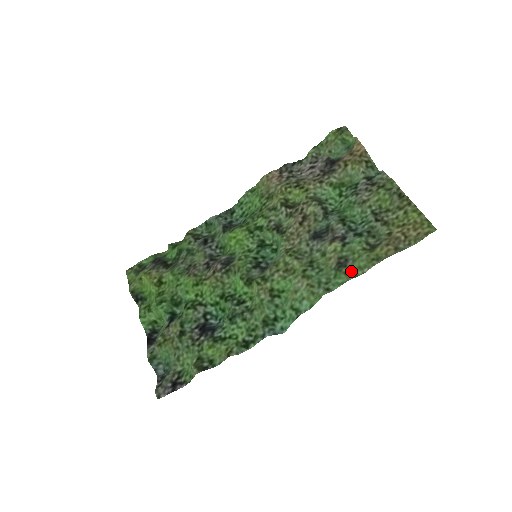
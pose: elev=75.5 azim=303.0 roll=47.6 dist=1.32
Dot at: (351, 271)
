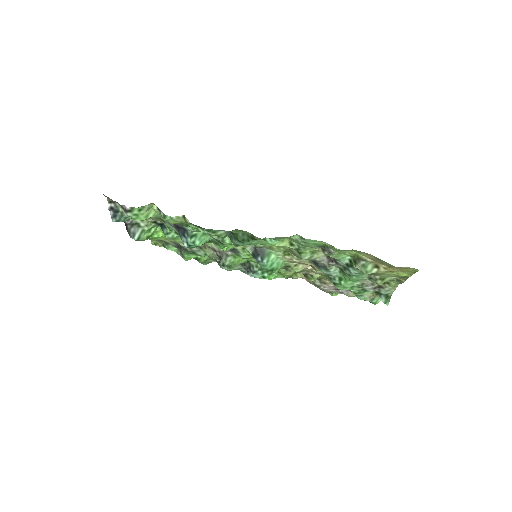
Dot at: (330, 247)
